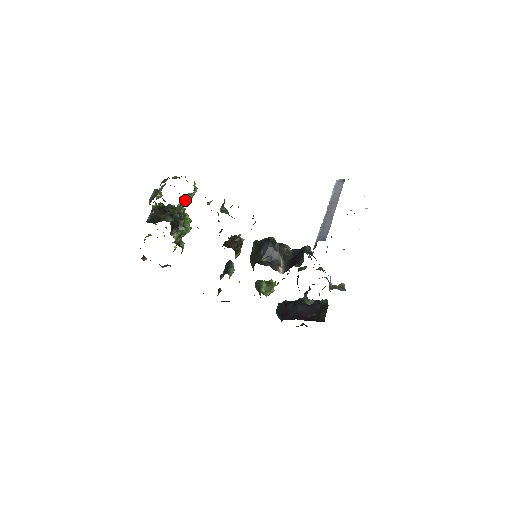
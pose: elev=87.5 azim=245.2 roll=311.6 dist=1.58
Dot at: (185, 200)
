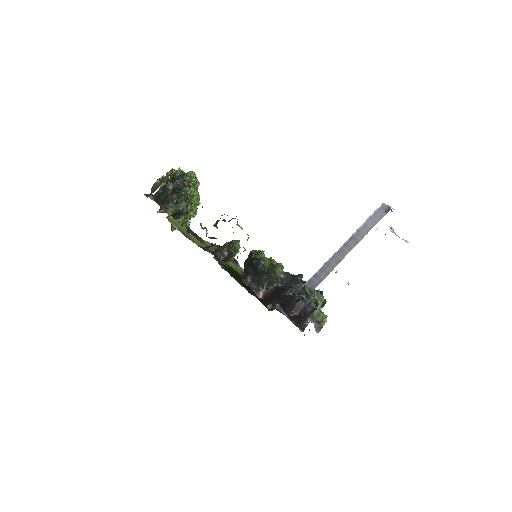
Dot at: (180, 207)
